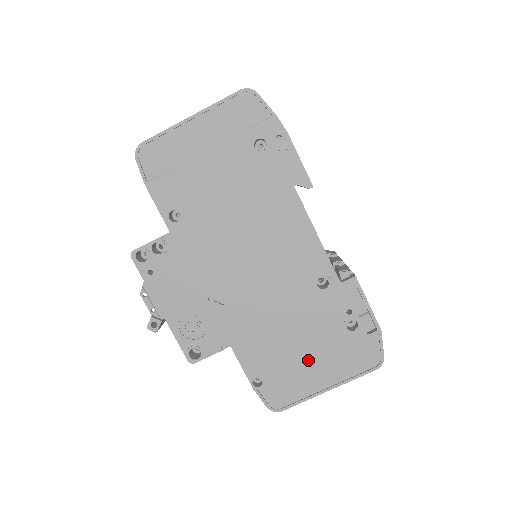
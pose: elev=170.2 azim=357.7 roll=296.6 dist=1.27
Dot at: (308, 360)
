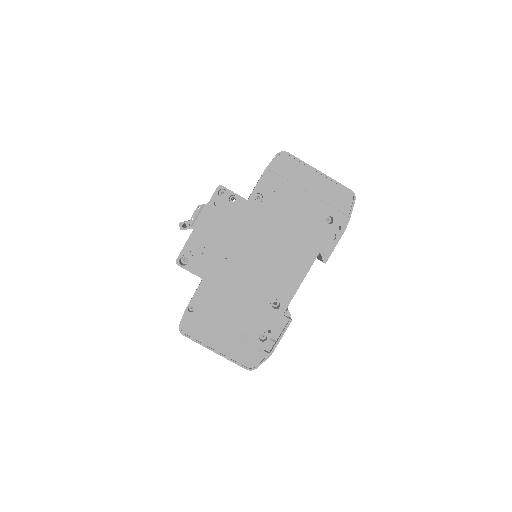
Dot at: (226, 328)
